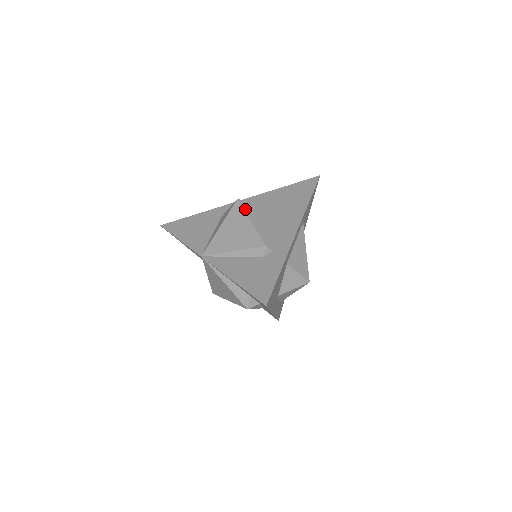
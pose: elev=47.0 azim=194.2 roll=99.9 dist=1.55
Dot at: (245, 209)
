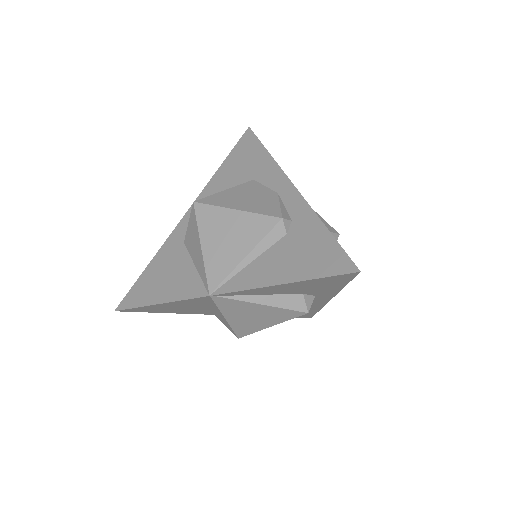
Dot at: (214, 204)
